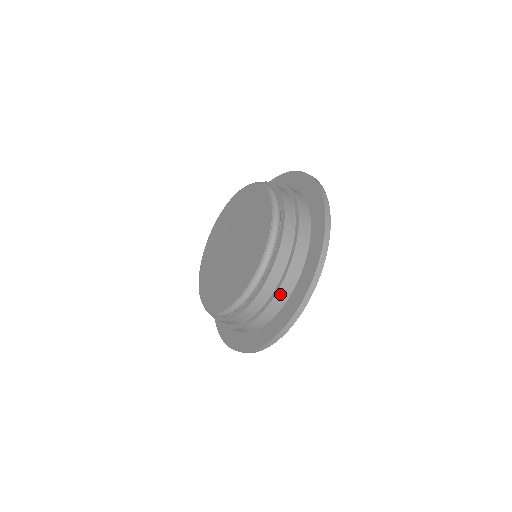
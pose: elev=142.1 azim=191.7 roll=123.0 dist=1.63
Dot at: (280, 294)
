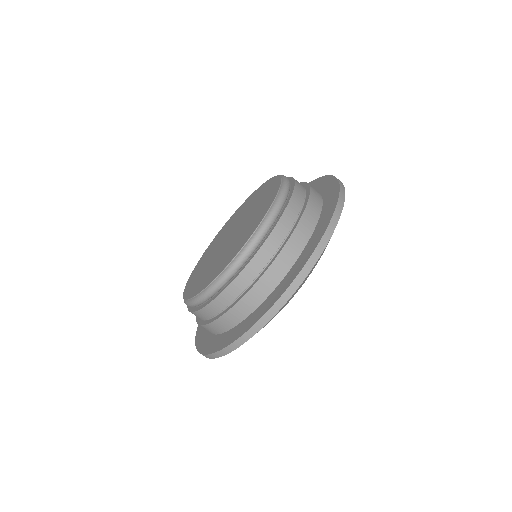
Dot at: (208, 327)
